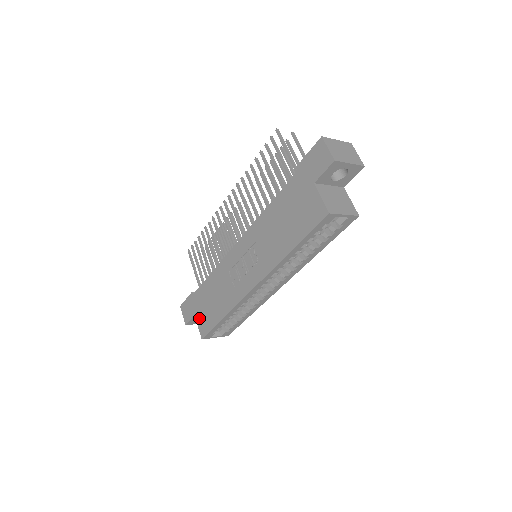
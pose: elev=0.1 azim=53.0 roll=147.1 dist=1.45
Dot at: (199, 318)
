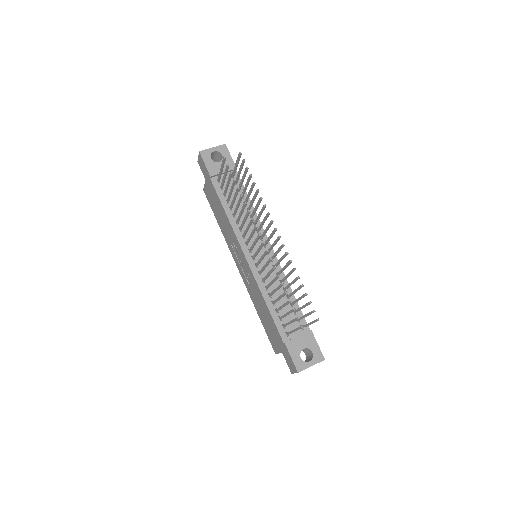
Dot at: (207, 188)
